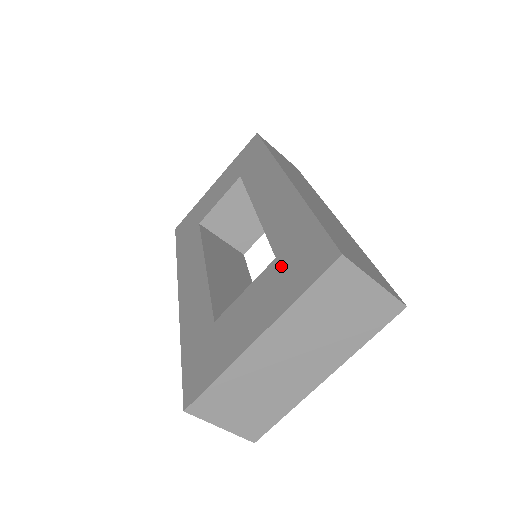
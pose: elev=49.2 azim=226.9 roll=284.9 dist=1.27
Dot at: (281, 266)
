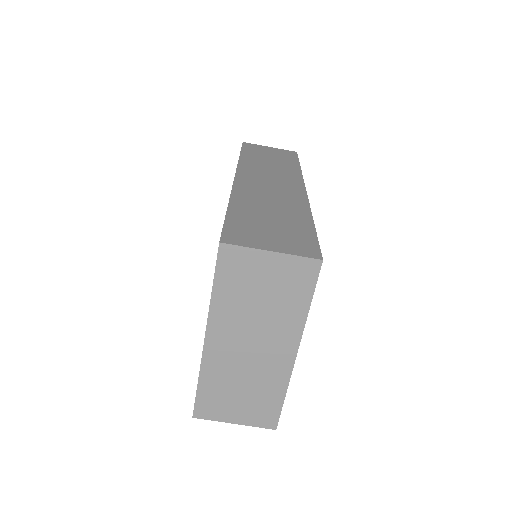
Dot at: occluded
